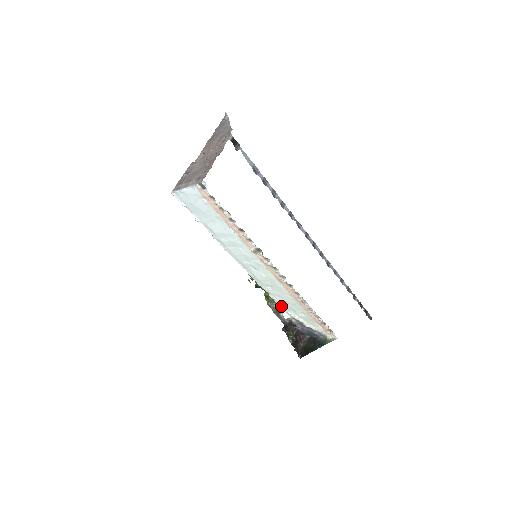
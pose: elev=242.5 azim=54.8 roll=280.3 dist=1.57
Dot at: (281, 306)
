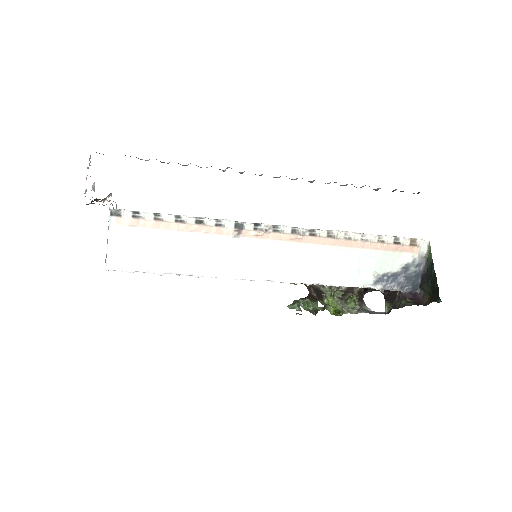
Dot at: (348, 284)
